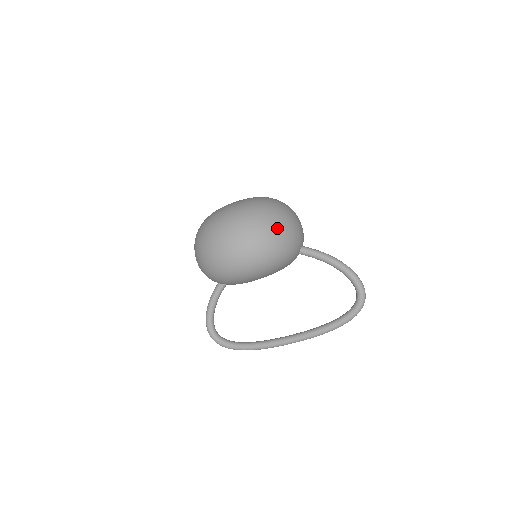
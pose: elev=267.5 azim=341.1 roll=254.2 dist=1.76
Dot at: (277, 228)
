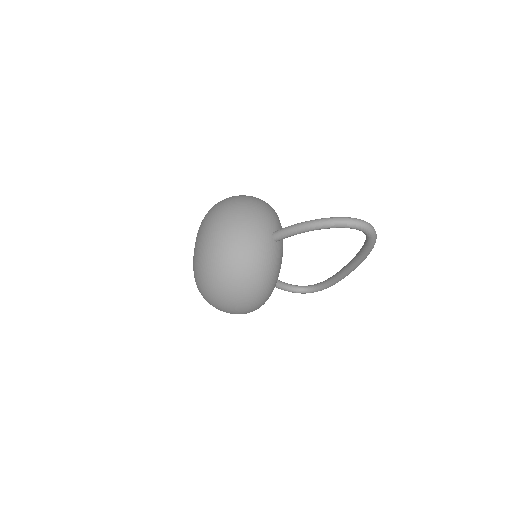
Dot at: (238, 276)
